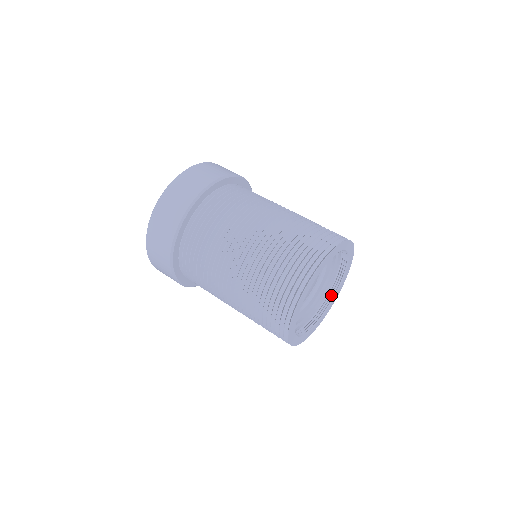
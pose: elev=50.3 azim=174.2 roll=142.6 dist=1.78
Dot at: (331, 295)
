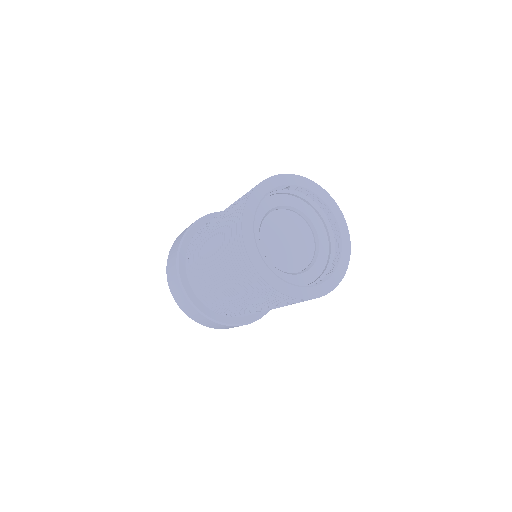
Dot at: (328, 275)
